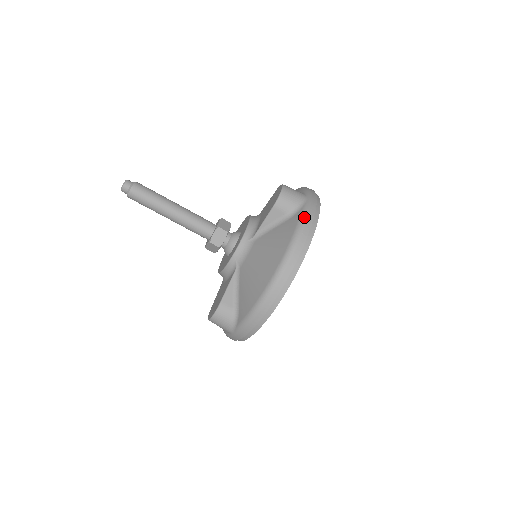
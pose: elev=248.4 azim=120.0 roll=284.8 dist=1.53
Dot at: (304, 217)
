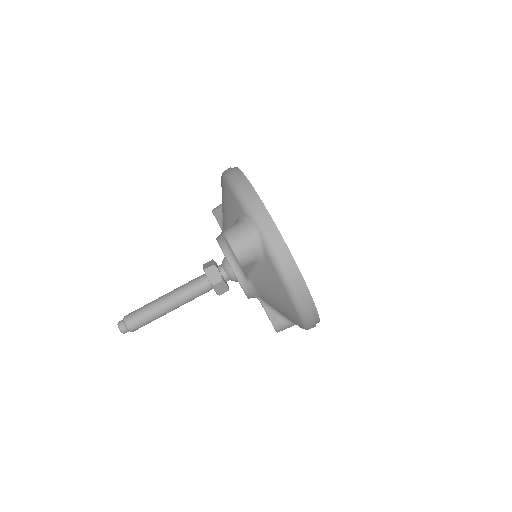
Dot at: occluded
